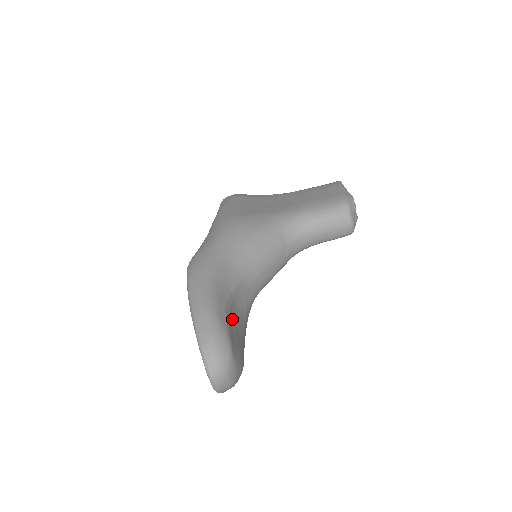
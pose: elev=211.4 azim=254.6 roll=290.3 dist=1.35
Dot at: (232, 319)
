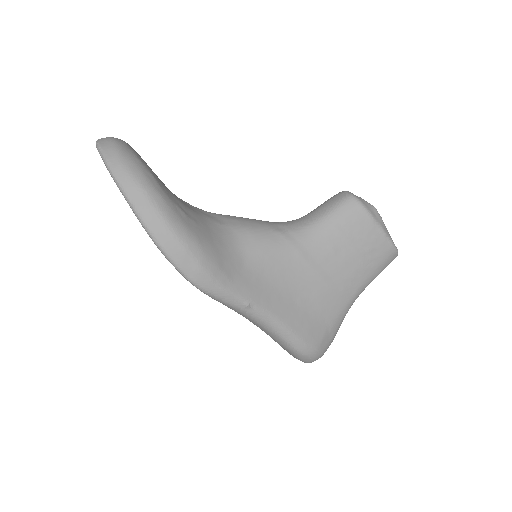
Dot at: occluded
